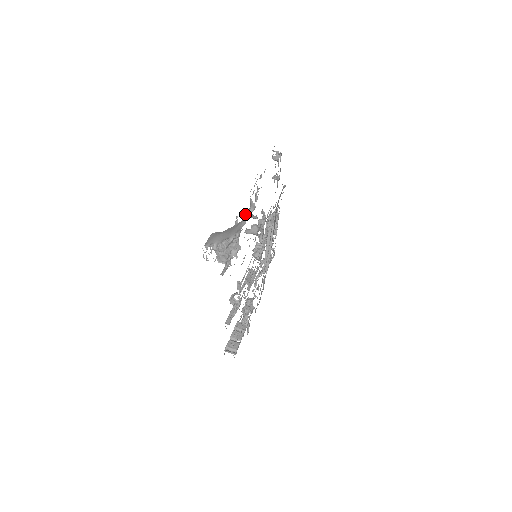
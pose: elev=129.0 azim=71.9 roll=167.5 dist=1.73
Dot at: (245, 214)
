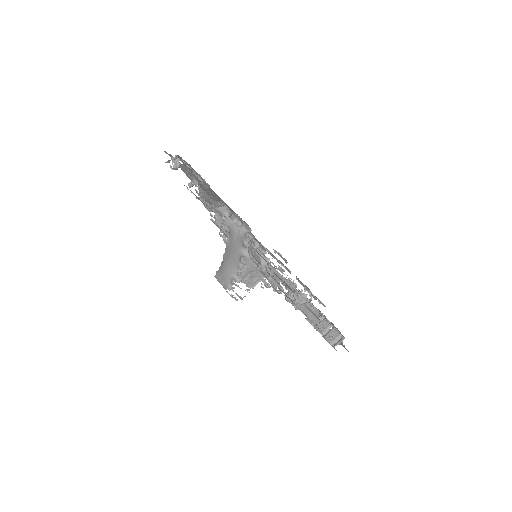
Dot at: (227, 223)
